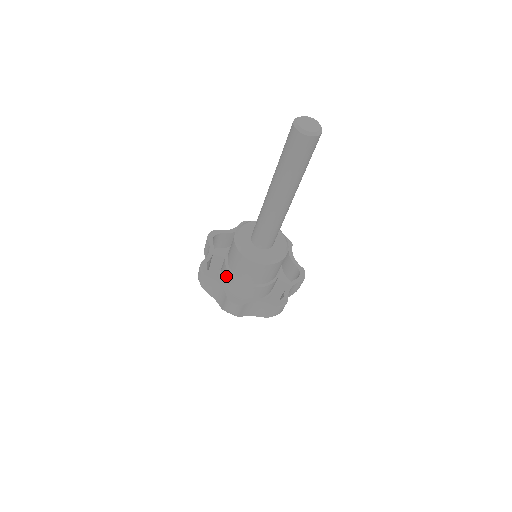
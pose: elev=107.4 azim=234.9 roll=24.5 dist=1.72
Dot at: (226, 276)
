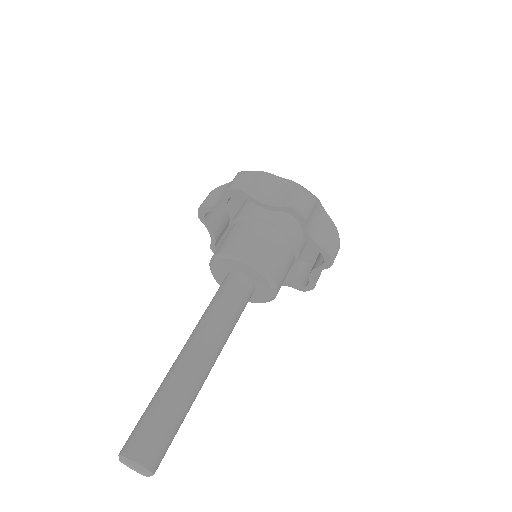
Dot at: occluded
